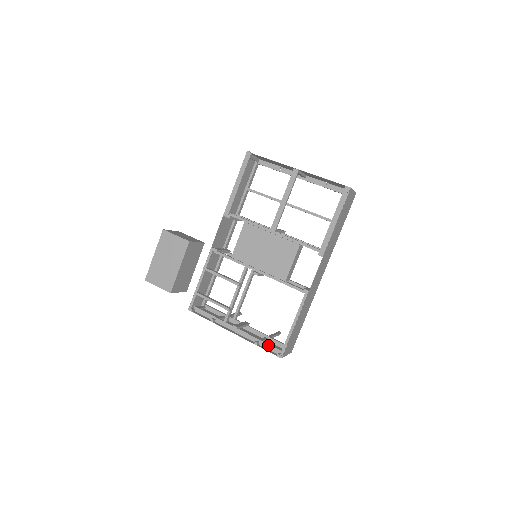
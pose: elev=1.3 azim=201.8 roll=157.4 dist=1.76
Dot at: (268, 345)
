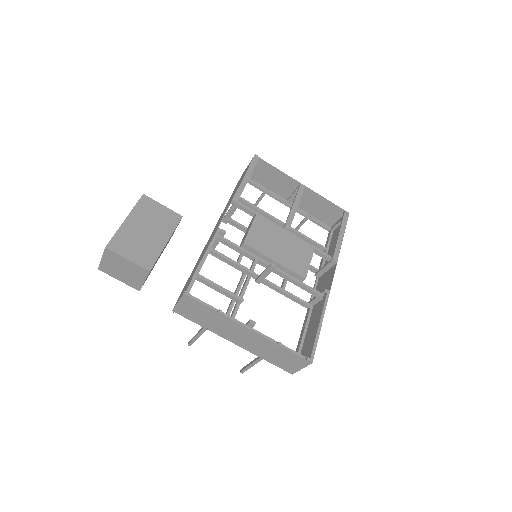
Dot at: (290, 349)
